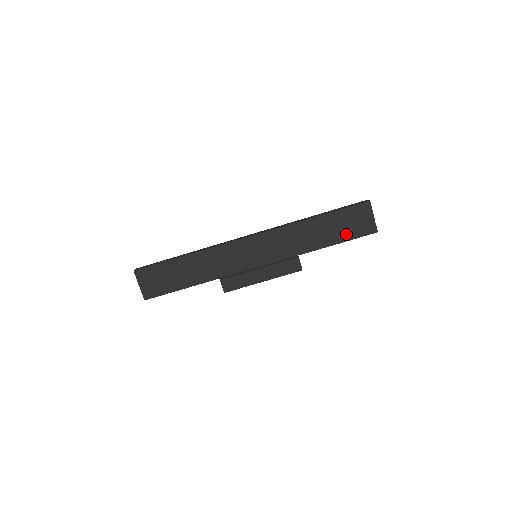
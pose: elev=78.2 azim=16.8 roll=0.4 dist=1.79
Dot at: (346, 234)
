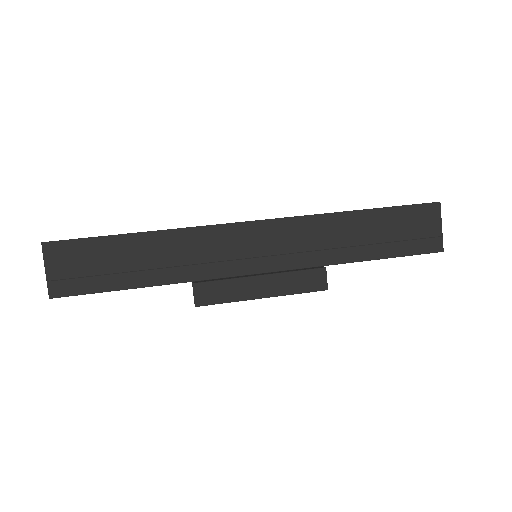
Dot at: (399, 246)
